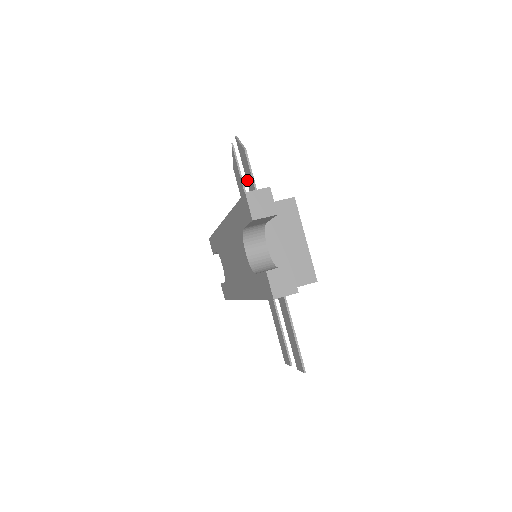
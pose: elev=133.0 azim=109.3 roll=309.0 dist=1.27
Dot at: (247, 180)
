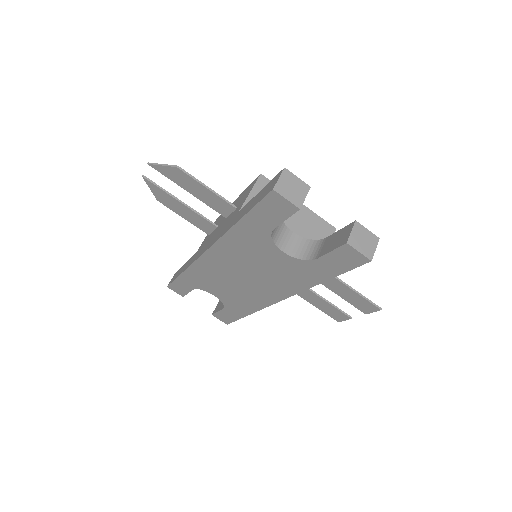
Dot at: (195, 195)
